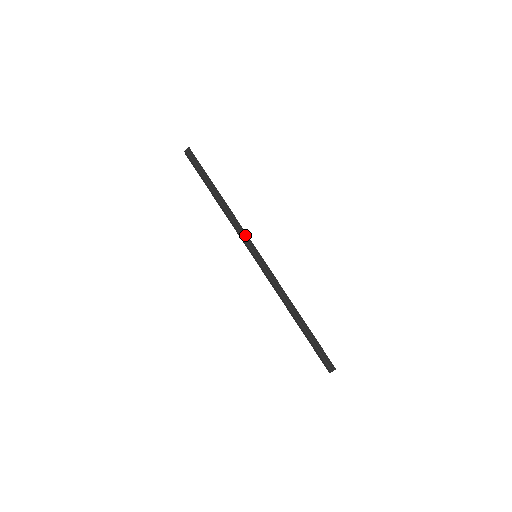
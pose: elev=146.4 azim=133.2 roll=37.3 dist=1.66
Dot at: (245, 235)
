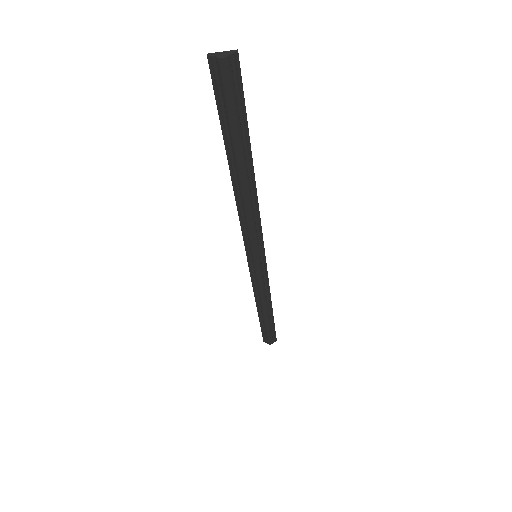
Dot at: (260, 233)
